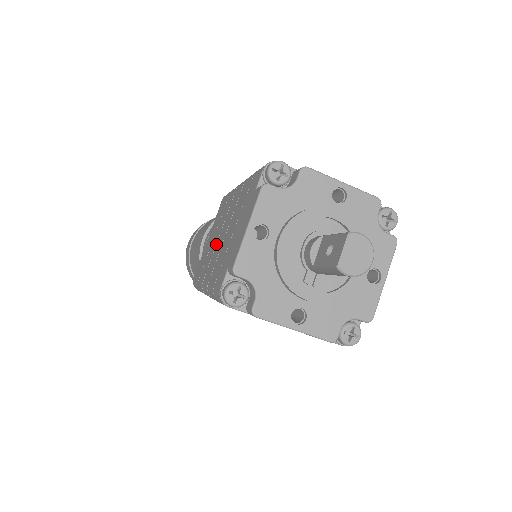
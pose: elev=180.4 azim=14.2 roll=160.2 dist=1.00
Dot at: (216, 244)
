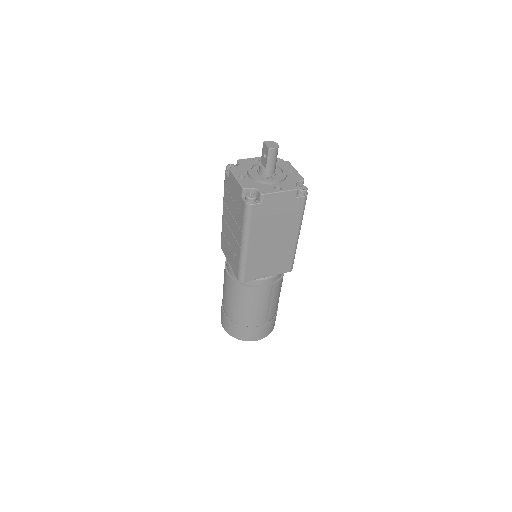
Dot at: (233, 234)
